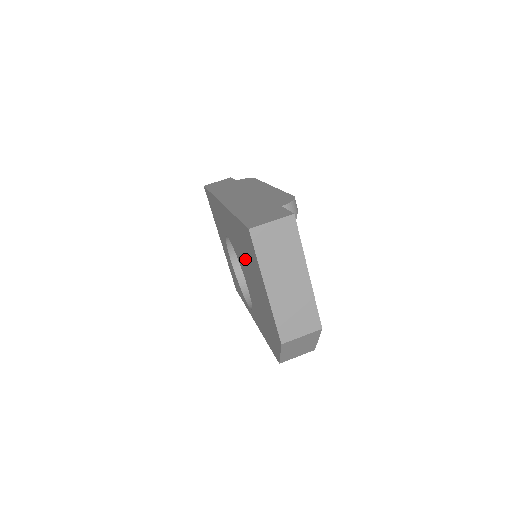
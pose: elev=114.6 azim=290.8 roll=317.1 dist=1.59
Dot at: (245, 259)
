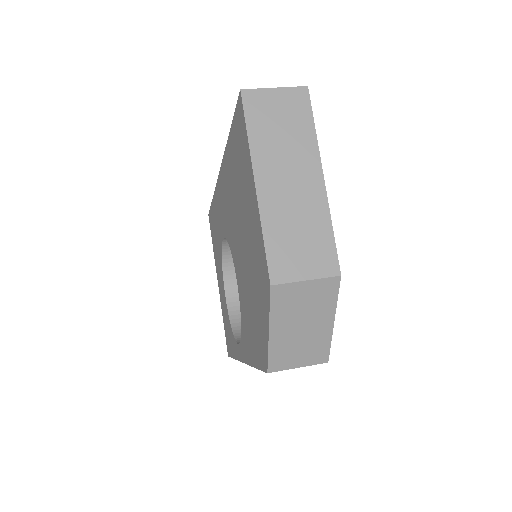
Dot at: (236, 208)
